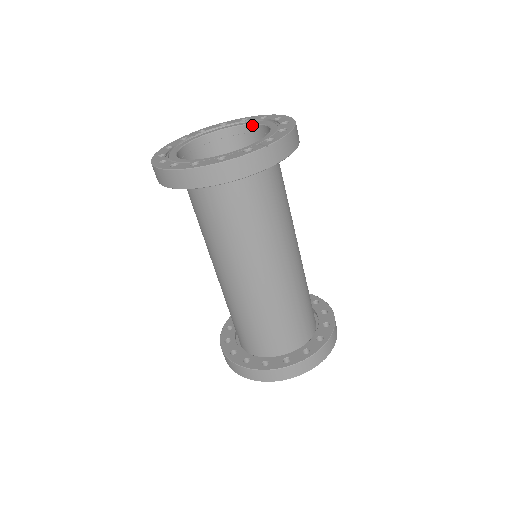
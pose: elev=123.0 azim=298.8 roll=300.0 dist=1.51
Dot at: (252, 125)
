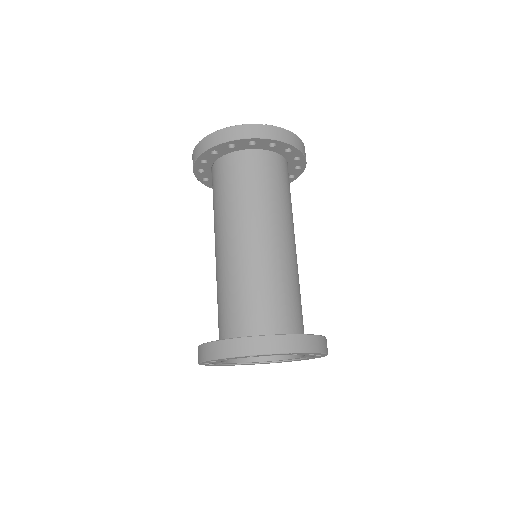
Dot at: occluded
